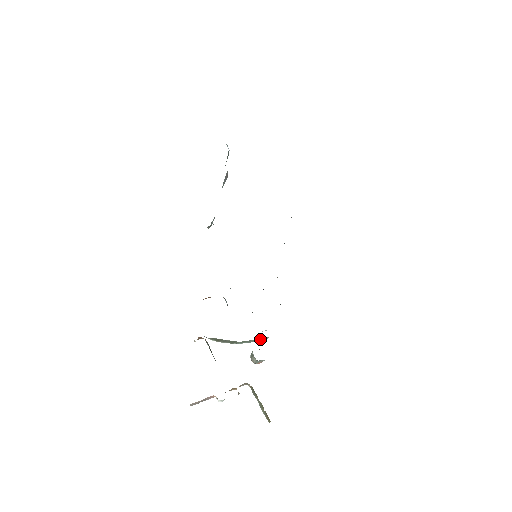
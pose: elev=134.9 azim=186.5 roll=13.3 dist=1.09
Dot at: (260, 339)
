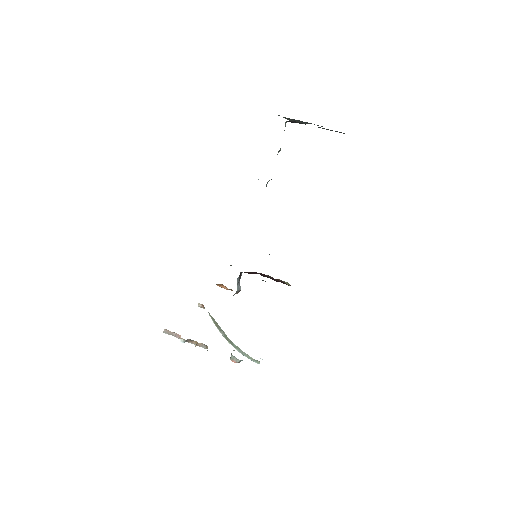
Dot at: occluded
